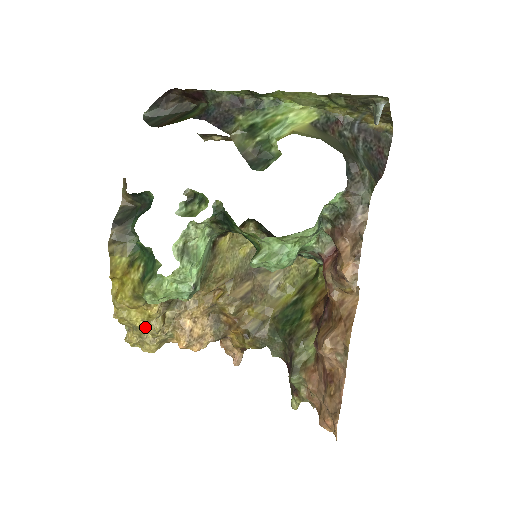
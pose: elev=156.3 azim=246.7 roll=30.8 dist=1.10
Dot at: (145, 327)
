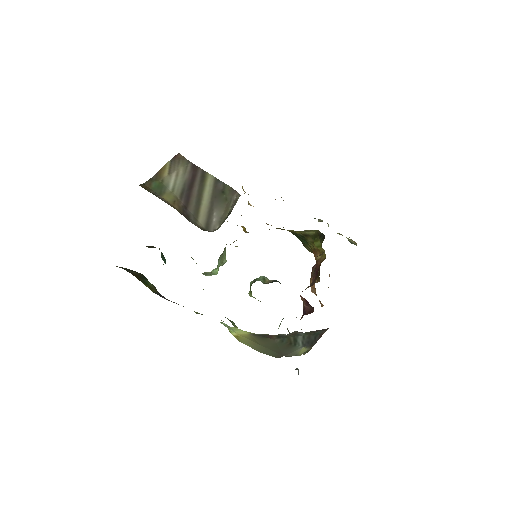
Dot at: occluded
